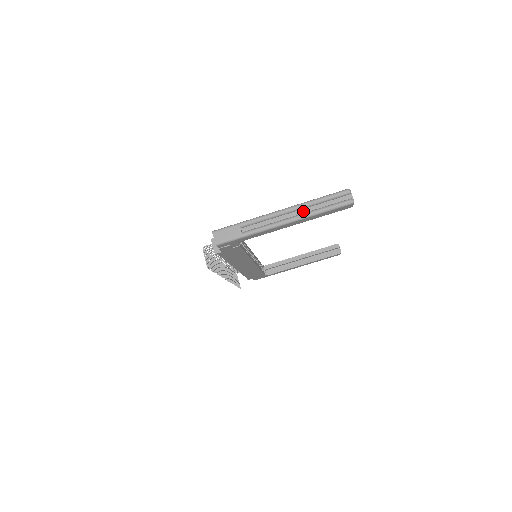
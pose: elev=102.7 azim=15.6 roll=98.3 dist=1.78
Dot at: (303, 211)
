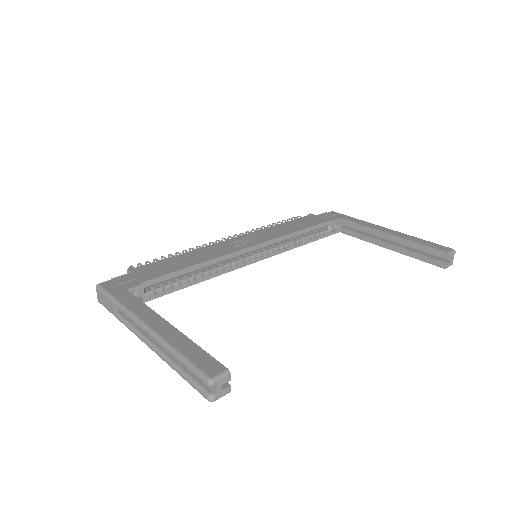
Dot at: occluded
